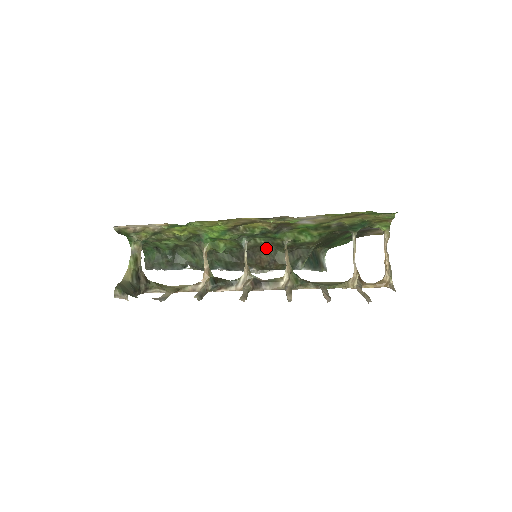
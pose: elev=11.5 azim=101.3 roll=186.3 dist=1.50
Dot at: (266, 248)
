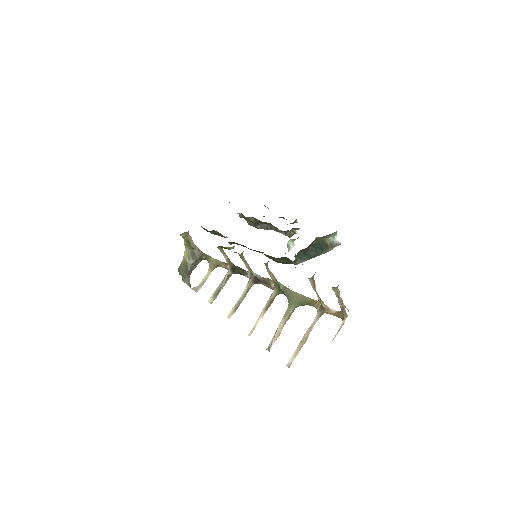
Dot at: occluded
